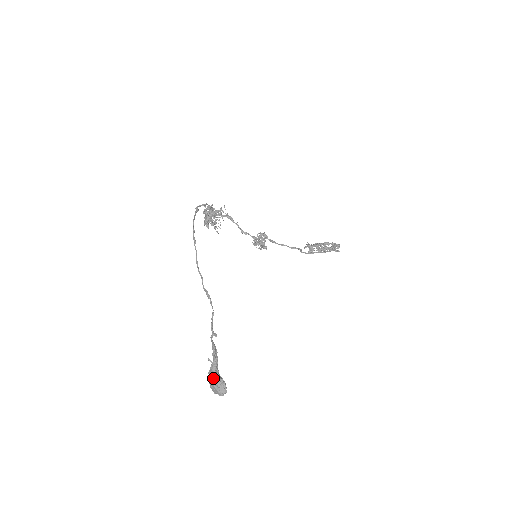
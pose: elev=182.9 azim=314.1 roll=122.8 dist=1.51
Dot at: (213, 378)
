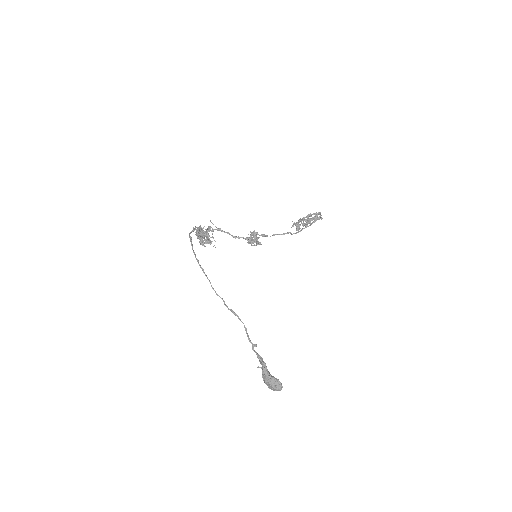
Dot at: (268, 381)
